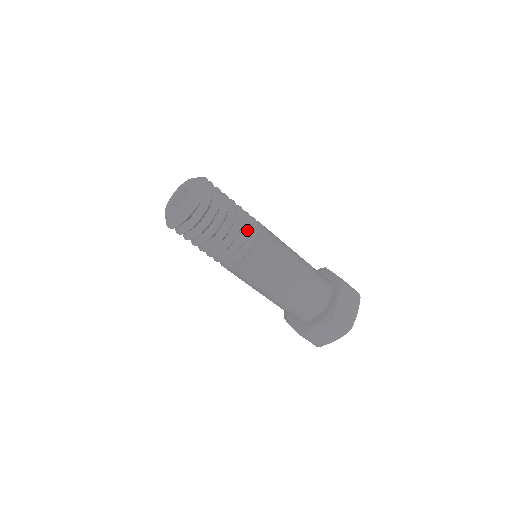
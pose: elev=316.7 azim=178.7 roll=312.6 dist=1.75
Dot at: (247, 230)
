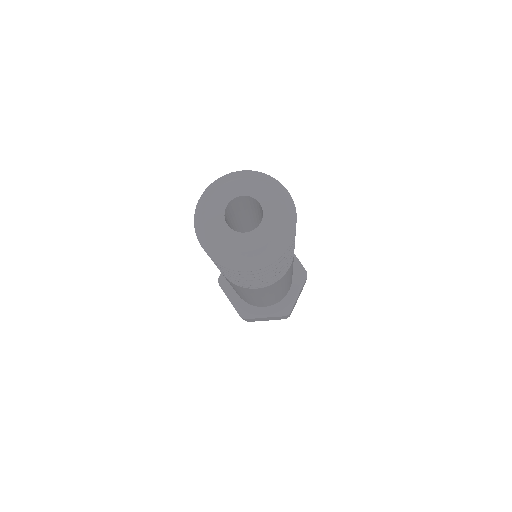
Dot at: (257, 283)
